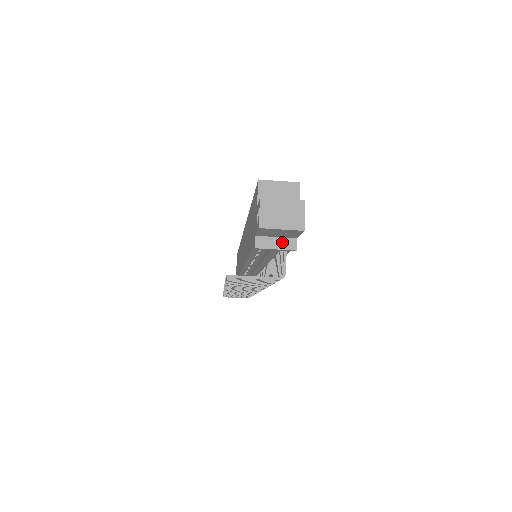
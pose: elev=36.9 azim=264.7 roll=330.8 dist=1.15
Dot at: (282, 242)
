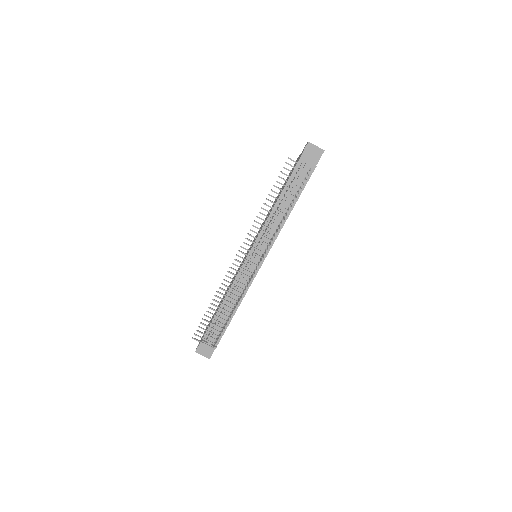
Dot at: (311, 163)
